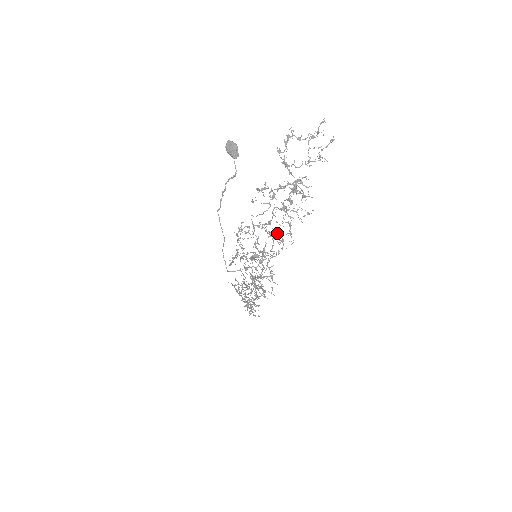
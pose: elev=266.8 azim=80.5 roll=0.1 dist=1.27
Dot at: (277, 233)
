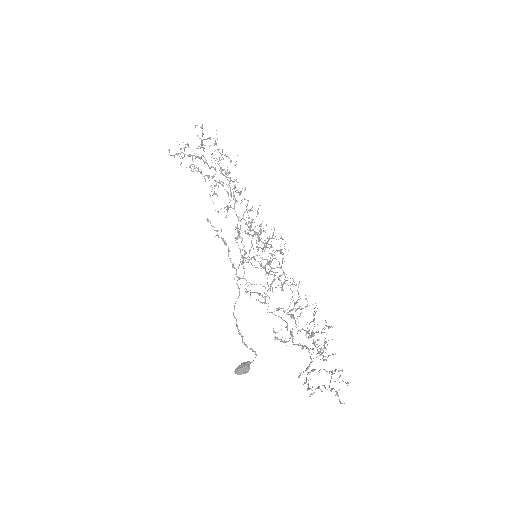
Dot at: occluded
